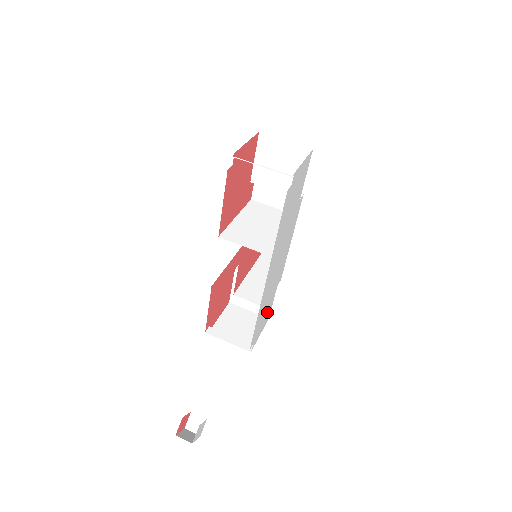
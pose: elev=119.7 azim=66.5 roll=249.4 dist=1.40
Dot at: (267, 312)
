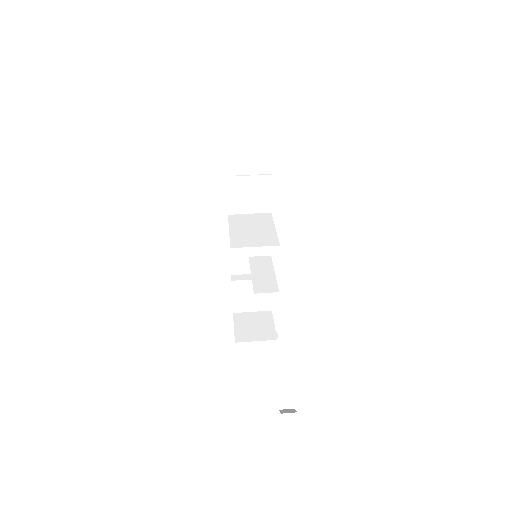
Dot at: occluded
